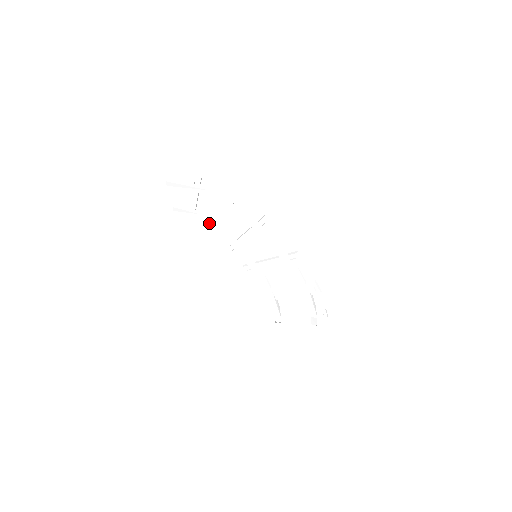
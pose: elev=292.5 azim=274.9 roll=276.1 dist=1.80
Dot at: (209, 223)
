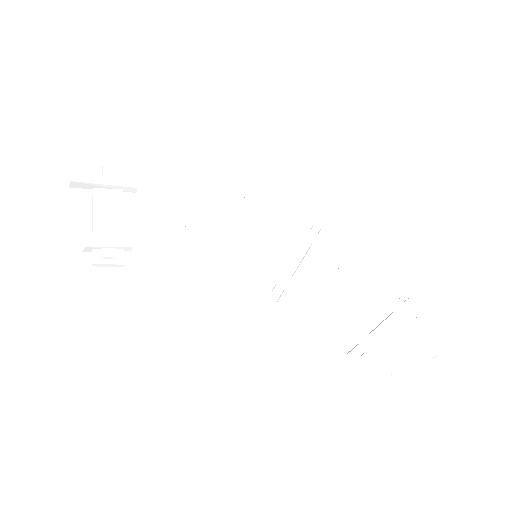
Dot at: (156, 241)
